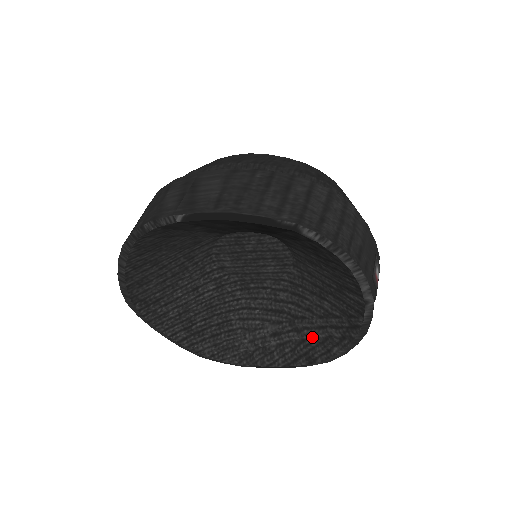
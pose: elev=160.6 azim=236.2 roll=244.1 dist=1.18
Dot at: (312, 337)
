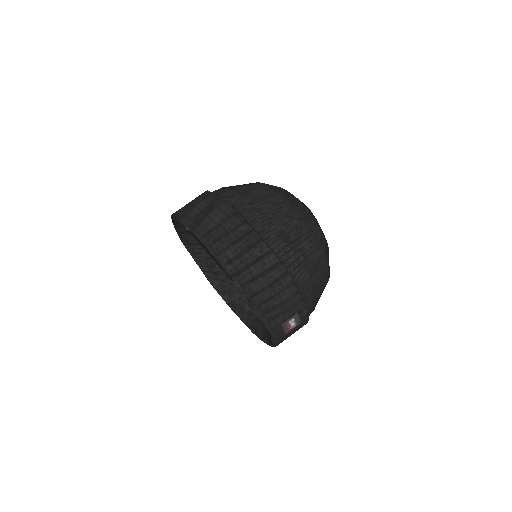
Dot at: (262, 323)
